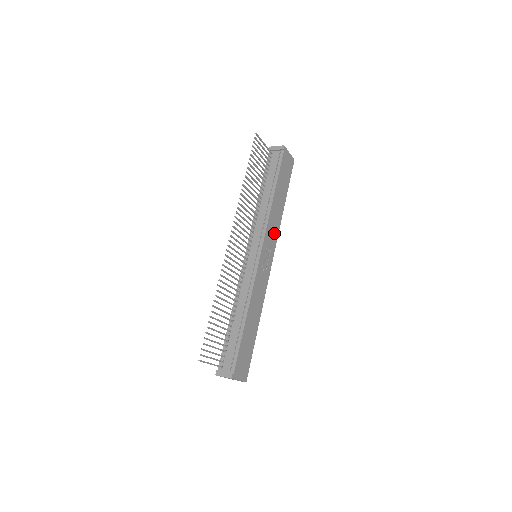
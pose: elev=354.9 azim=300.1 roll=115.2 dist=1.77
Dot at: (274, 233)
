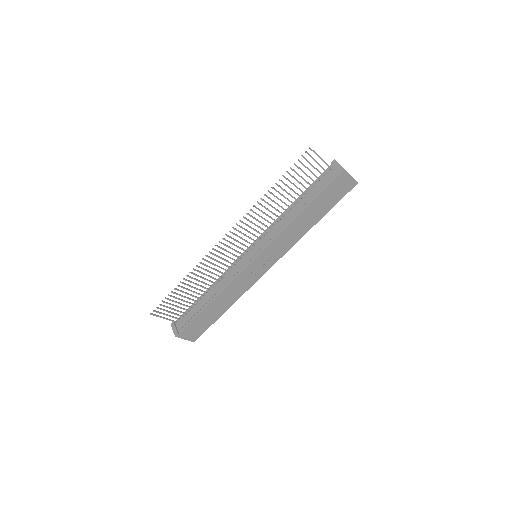
Dot at: (285, 245)
